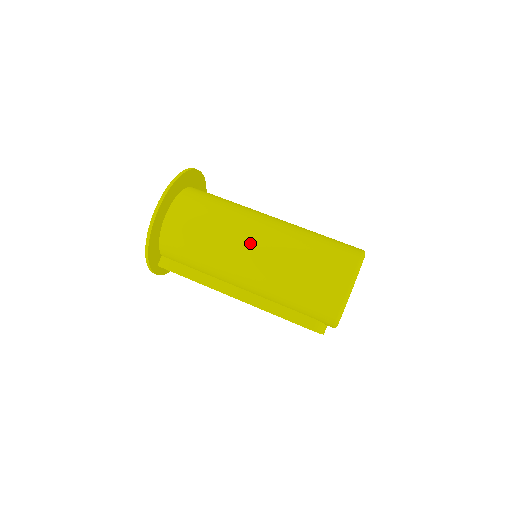
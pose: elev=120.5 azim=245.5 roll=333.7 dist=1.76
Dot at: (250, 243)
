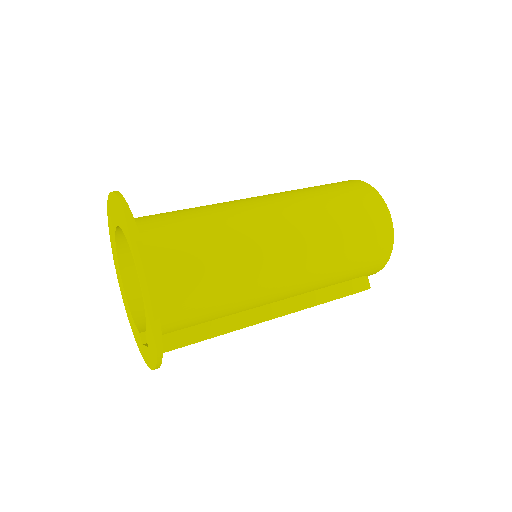
Dot at: (276, 238)
